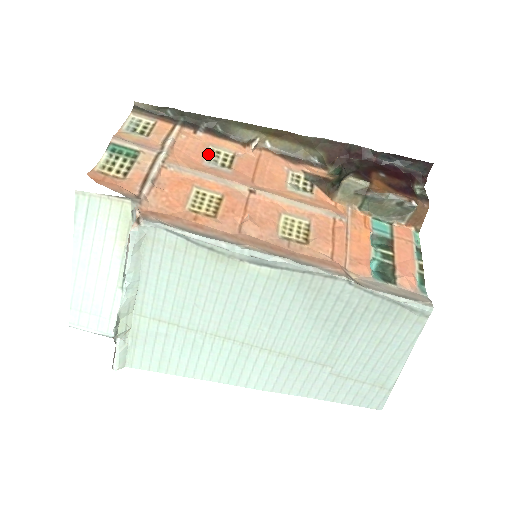
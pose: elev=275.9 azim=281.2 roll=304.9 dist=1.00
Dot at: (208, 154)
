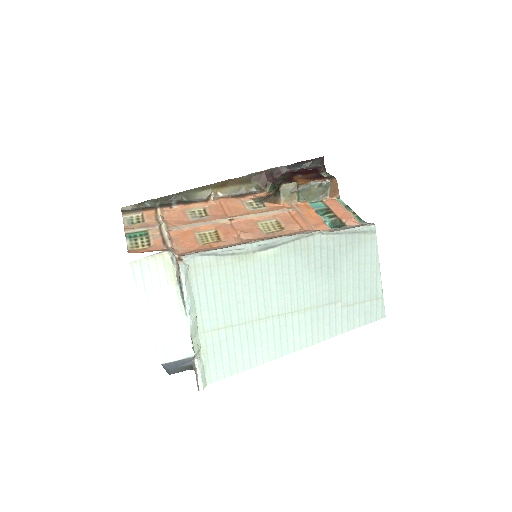
Dot at: (188, 215)
